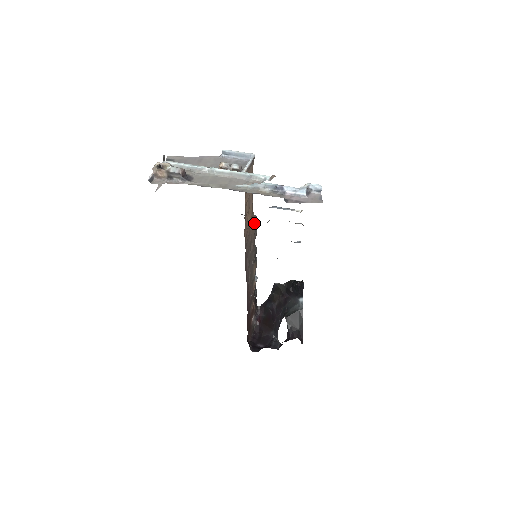
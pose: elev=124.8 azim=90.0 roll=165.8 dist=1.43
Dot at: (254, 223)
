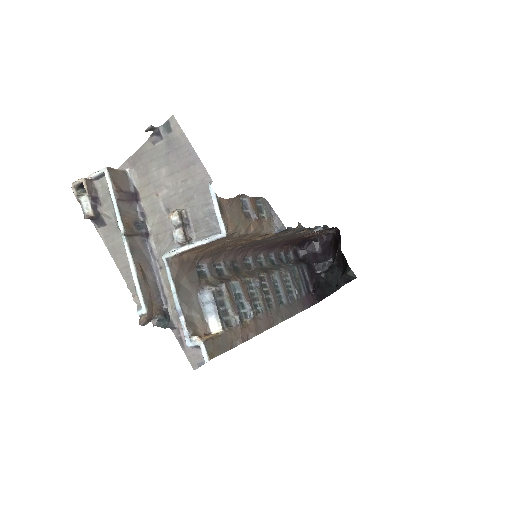
Dot at: (275, 233)
